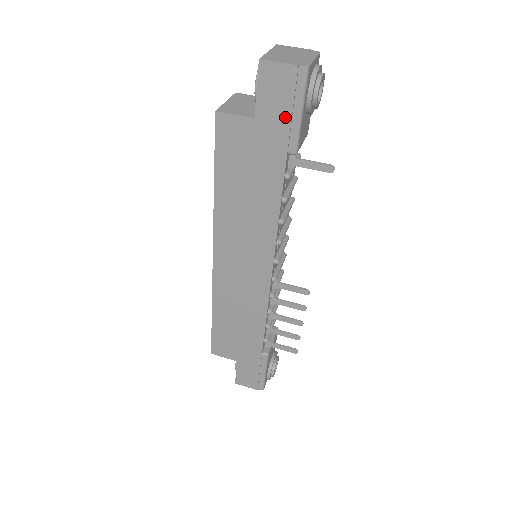
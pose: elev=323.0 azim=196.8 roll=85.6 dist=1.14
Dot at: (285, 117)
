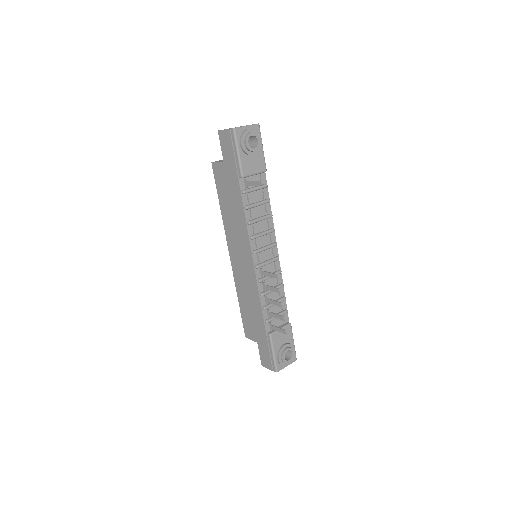
Dot at: (232, 157)
